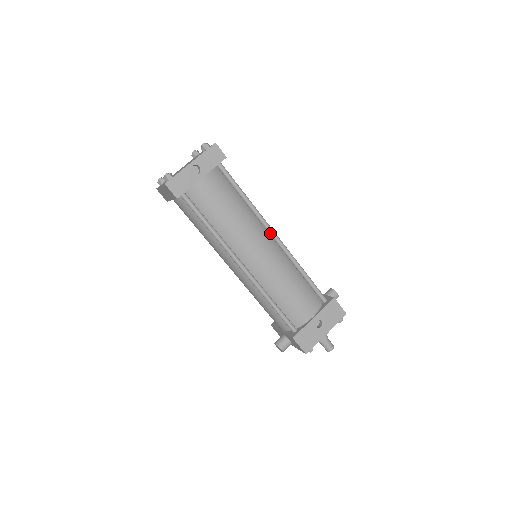
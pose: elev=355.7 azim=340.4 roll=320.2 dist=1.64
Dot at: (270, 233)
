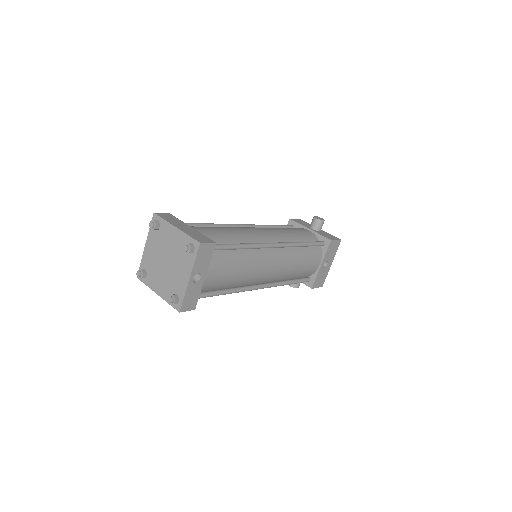
Dot at: (271, 248)
